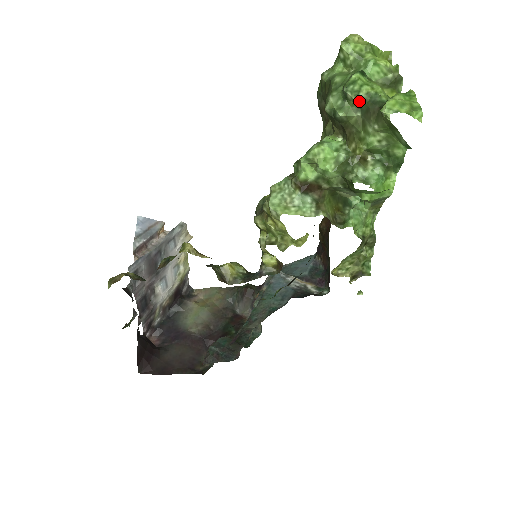
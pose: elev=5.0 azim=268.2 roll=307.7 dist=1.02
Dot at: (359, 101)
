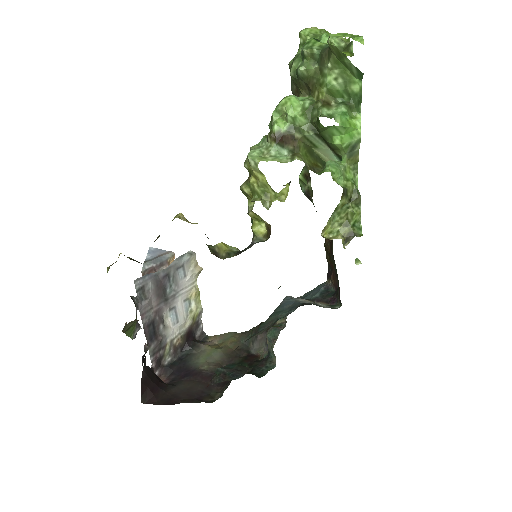
Dot at: (314, 53)
